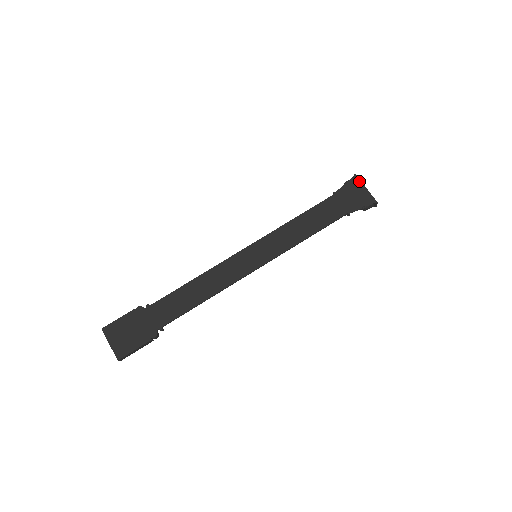
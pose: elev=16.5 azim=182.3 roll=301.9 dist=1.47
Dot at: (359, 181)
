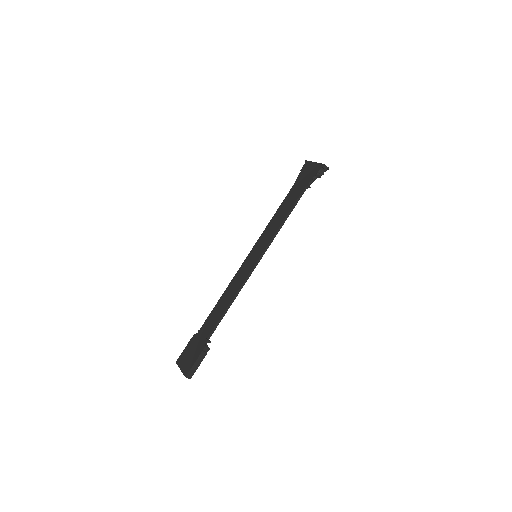
Dot at: (309, 162)
